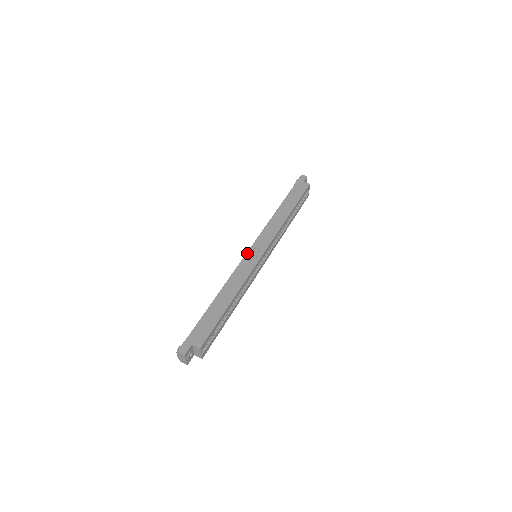
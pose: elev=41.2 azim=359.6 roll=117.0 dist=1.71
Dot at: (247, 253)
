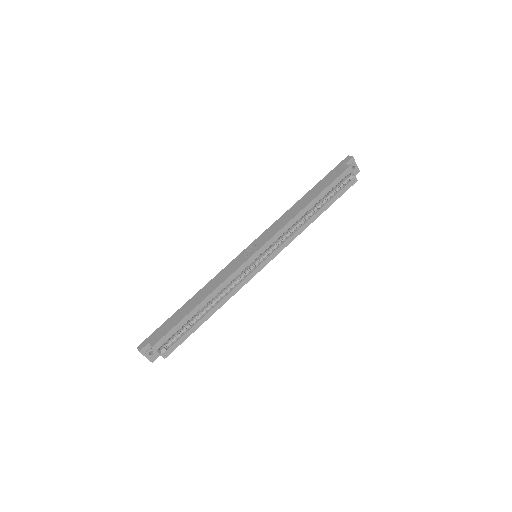
Dot at: (241, 253)
